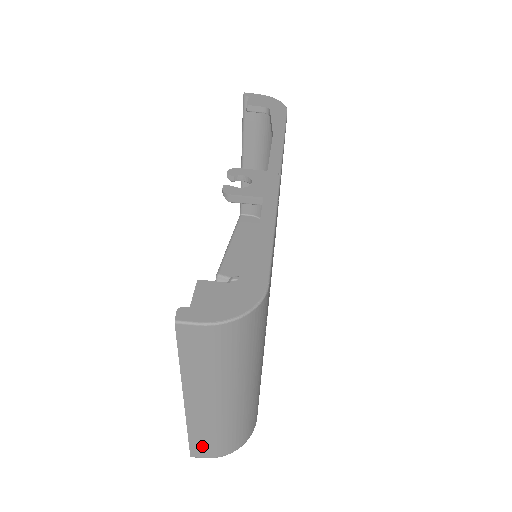
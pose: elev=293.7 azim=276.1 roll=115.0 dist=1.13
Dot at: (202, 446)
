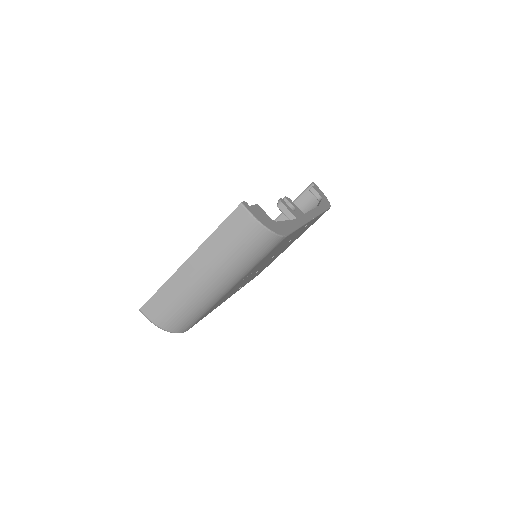
Dot at: (157, 305)
